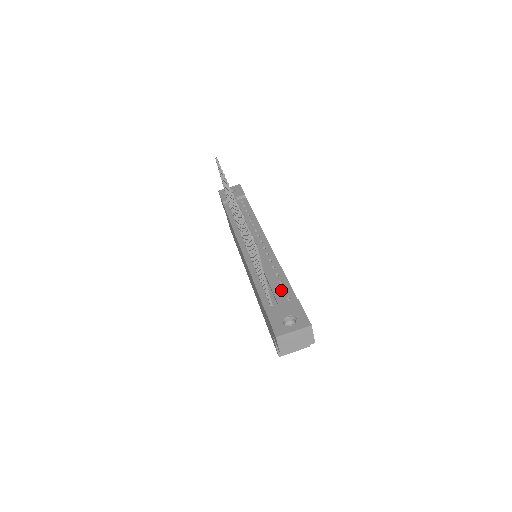
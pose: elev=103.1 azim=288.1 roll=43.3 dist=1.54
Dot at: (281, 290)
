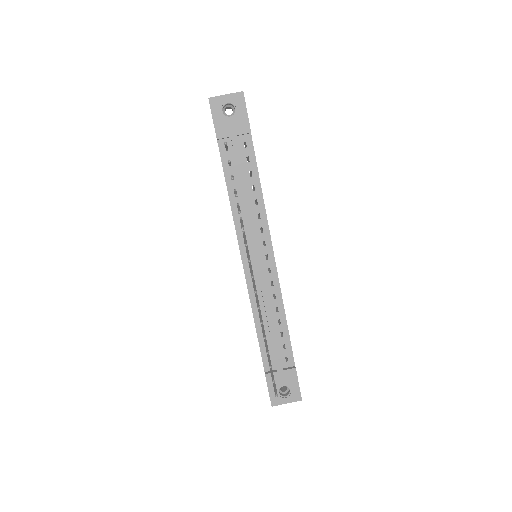
Dot at: (281, 346)
